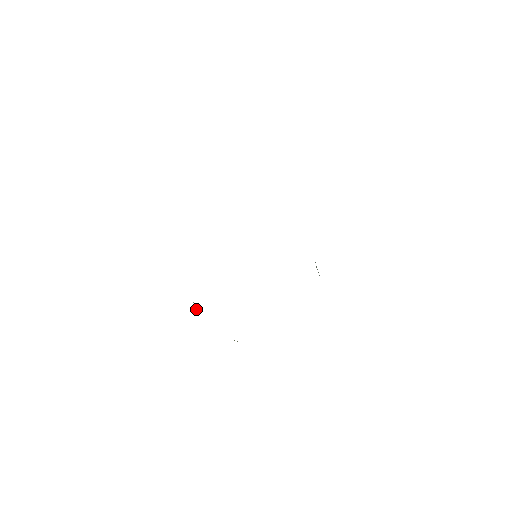
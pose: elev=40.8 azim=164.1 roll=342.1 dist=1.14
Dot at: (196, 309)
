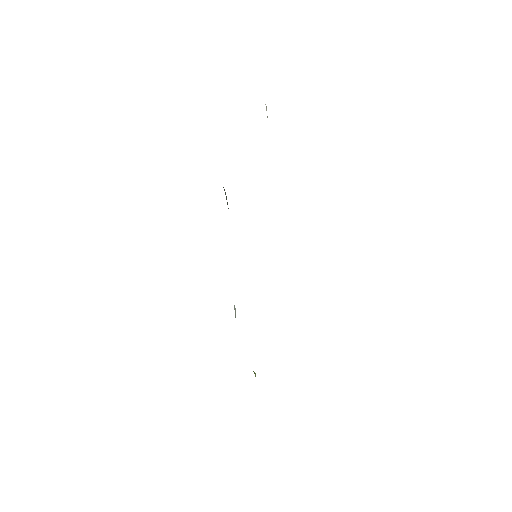
Dot at: (235, 314)
